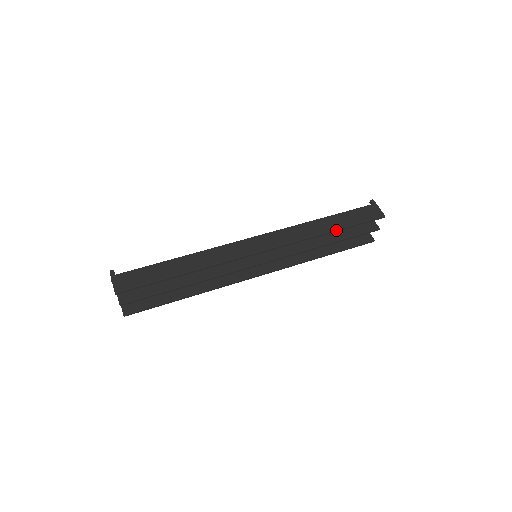
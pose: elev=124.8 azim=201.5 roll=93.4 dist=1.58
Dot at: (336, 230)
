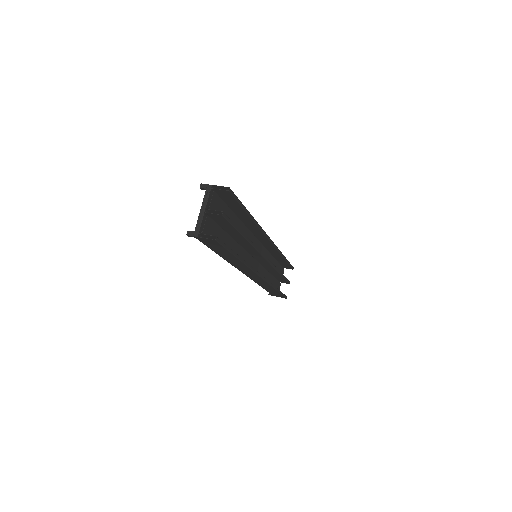
Dot at: (285, 257)
